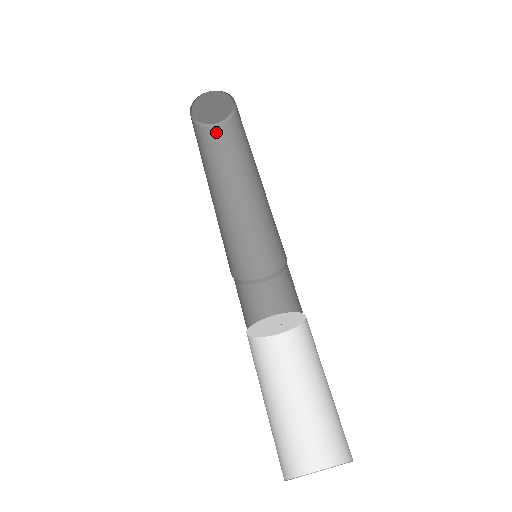
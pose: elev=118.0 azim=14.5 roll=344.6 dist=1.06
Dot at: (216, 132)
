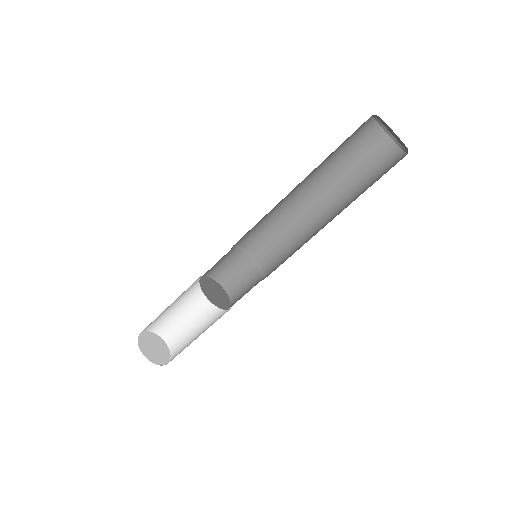
Dot at: (392, 151)
